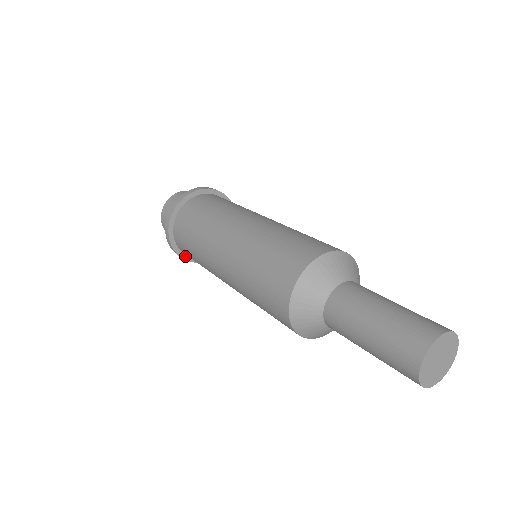
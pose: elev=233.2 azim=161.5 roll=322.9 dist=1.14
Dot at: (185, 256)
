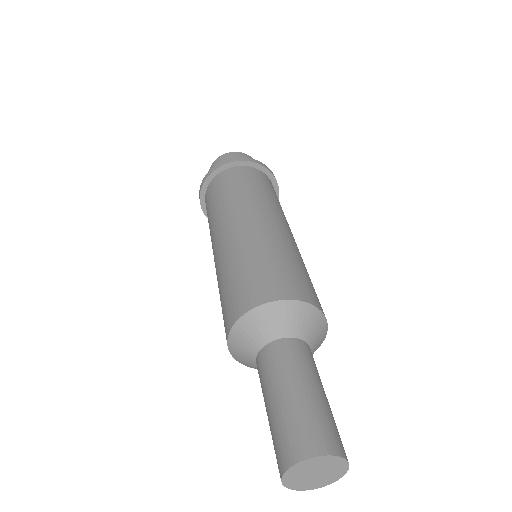
Dot at: occluded
